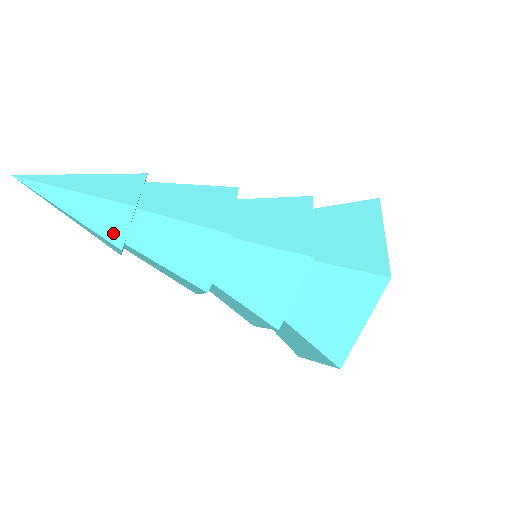
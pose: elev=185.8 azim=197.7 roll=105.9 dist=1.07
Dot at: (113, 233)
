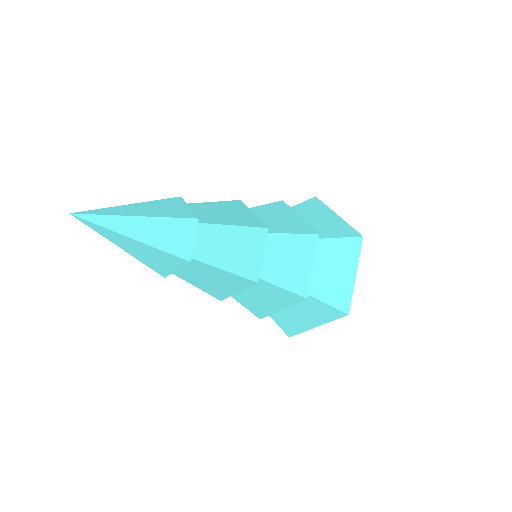
Dot at: (161, 268)
